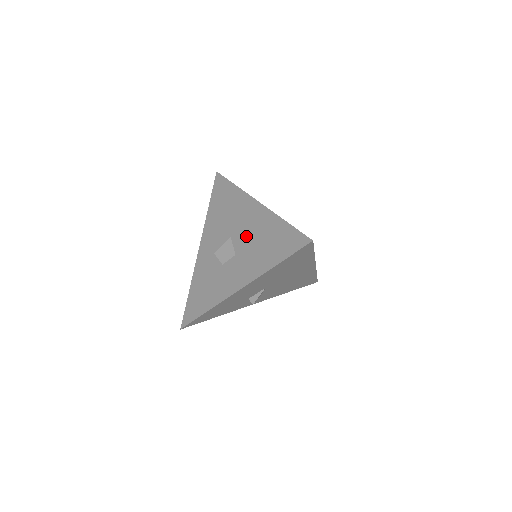
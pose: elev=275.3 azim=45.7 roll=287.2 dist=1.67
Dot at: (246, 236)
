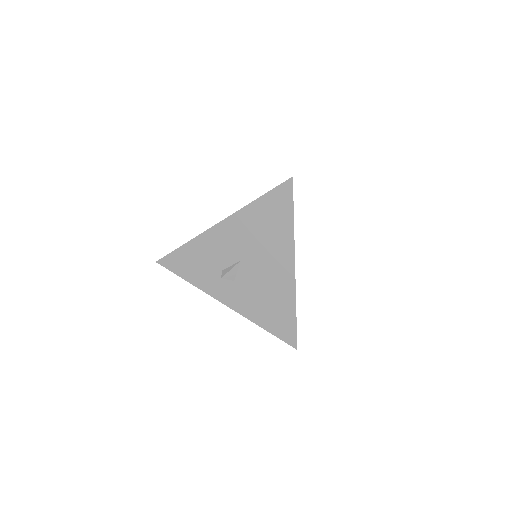
Dot at: occluded
